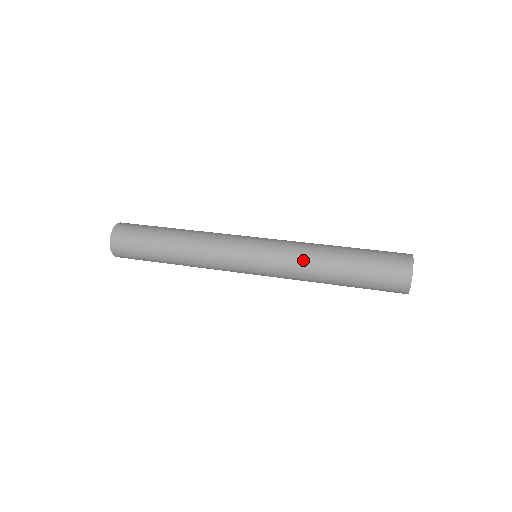
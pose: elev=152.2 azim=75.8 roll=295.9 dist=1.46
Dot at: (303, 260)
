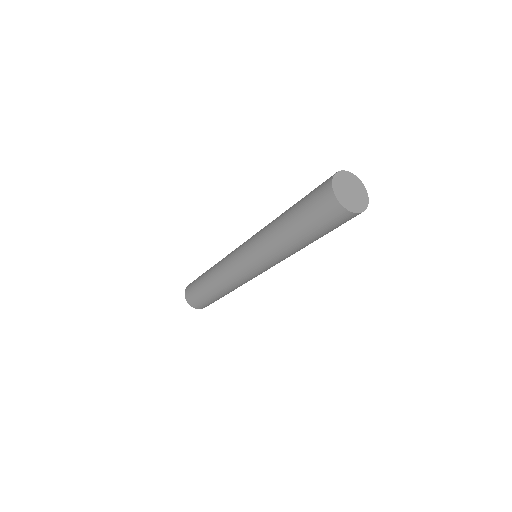
Dot at: (265, 235)
